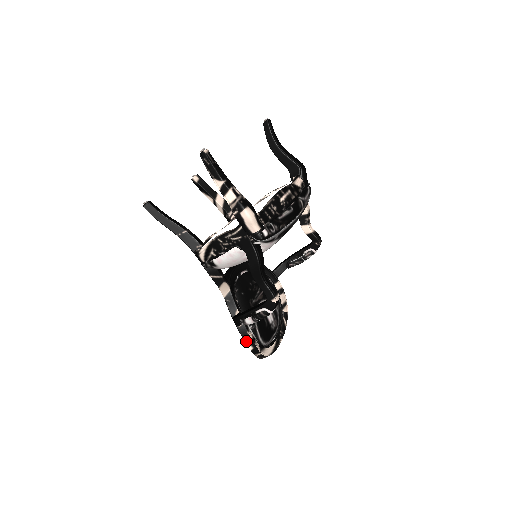
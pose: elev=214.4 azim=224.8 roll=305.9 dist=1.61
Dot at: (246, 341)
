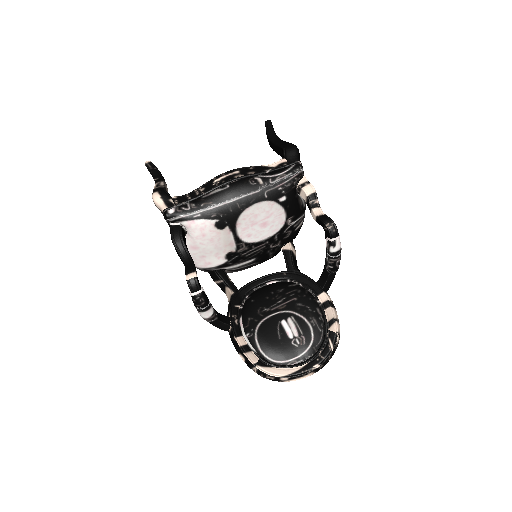
Dot at: (237, 349)
